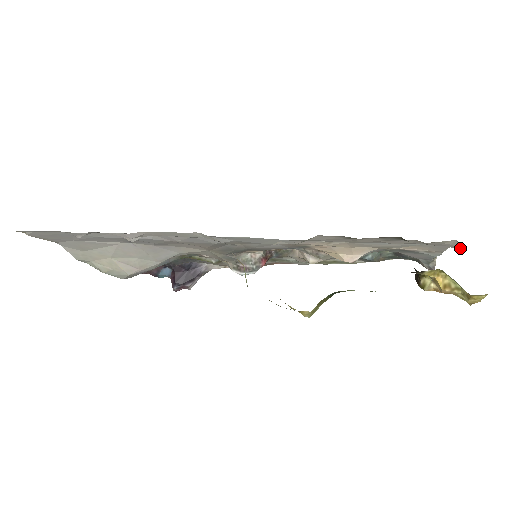
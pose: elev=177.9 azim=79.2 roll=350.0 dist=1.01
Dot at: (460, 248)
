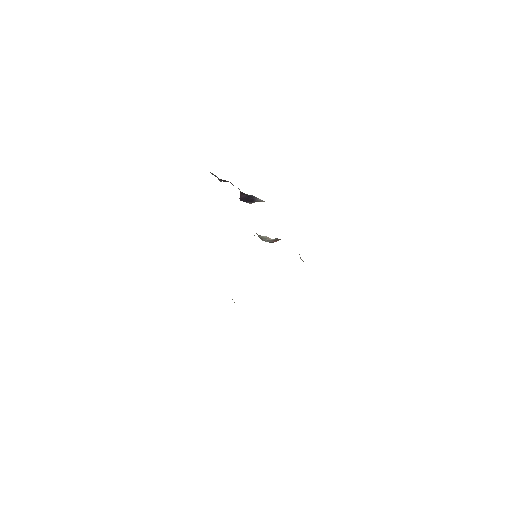
Dot at: occluded
